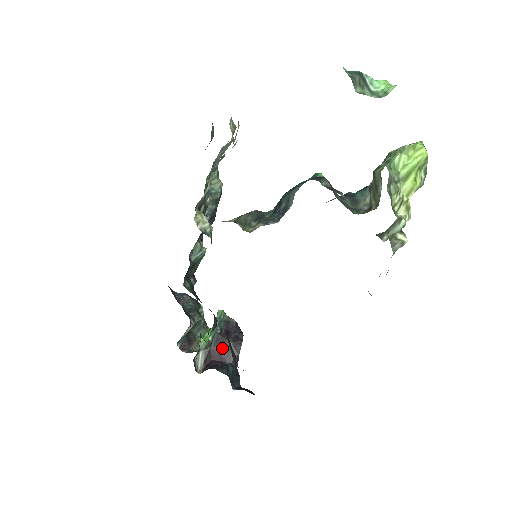
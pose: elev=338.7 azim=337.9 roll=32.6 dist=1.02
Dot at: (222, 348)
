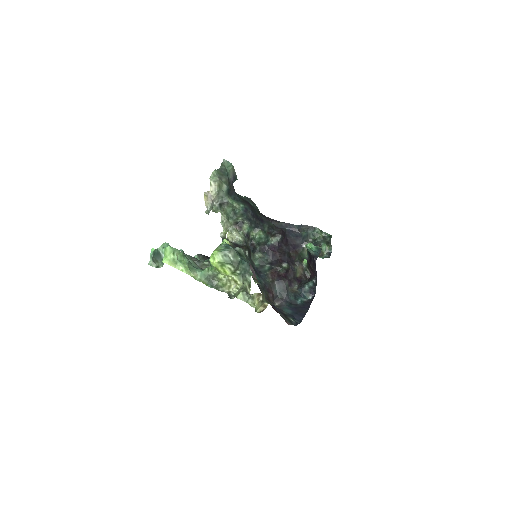
Dot at: (311, 269)
